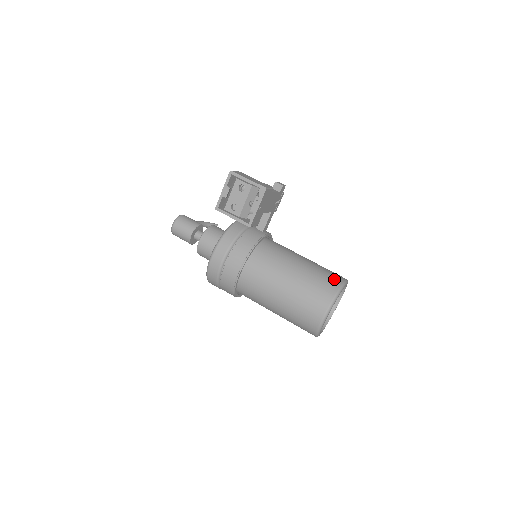
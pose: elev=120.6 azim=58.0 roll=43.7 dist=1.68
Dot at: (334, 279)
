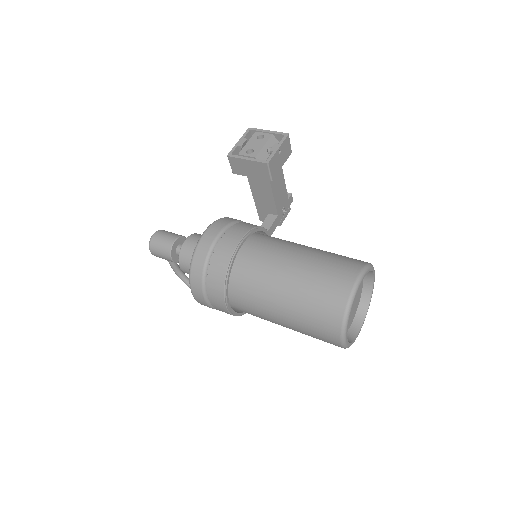
Dot at: occluded
